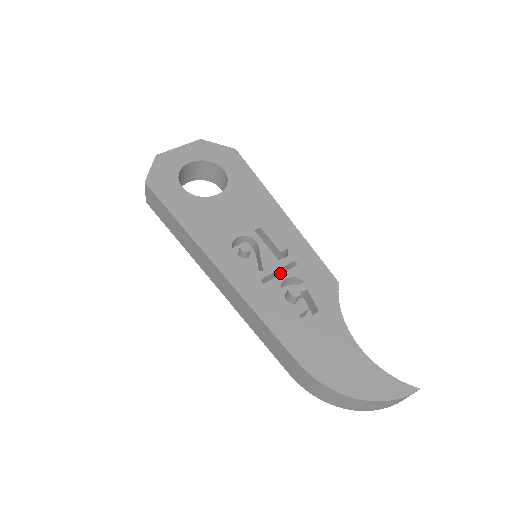
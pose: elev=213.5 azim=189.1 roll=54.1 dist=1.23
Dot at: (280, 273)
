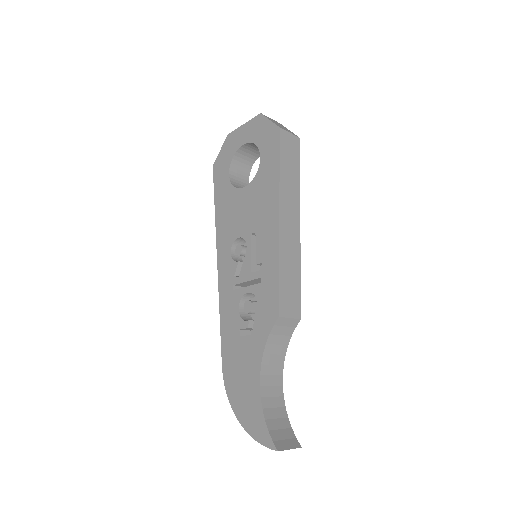
Dot at: (259, 281)
